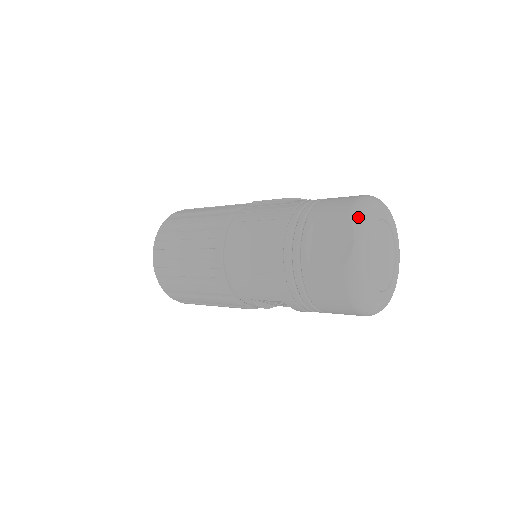
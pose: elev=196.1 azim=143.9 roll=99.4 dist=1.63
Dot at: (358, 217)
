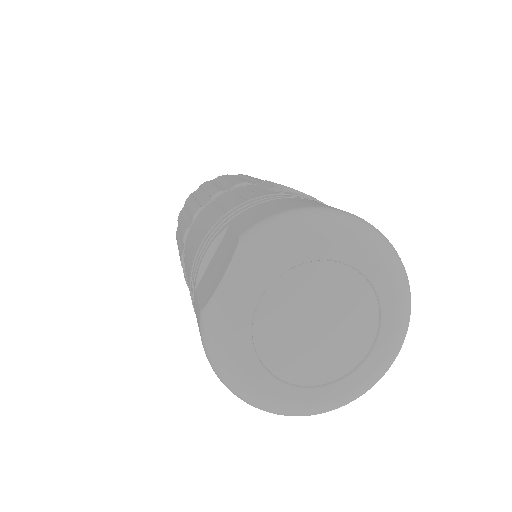
Dot at: (253, 240)
